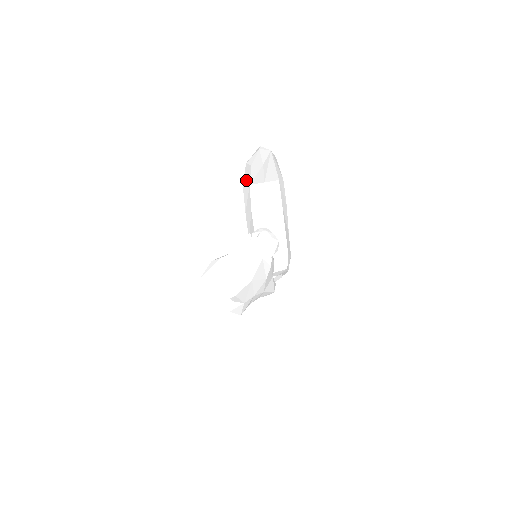
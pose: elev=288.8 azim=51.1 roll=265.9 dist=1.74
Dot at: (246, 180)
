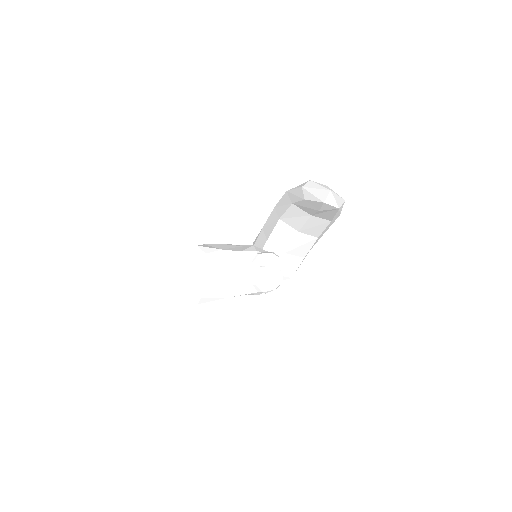
Dot at: (292, 195)
